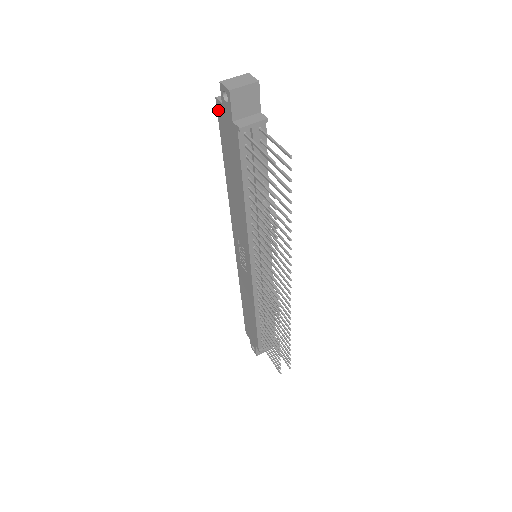
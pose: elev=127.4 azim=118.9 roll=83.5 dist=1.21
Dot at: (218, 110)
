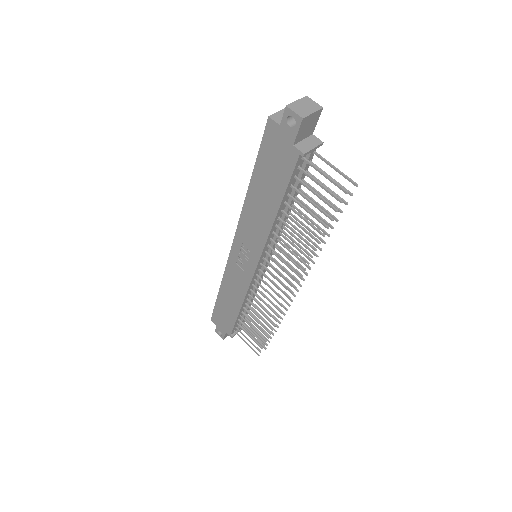
Dot at: (268, 129)
